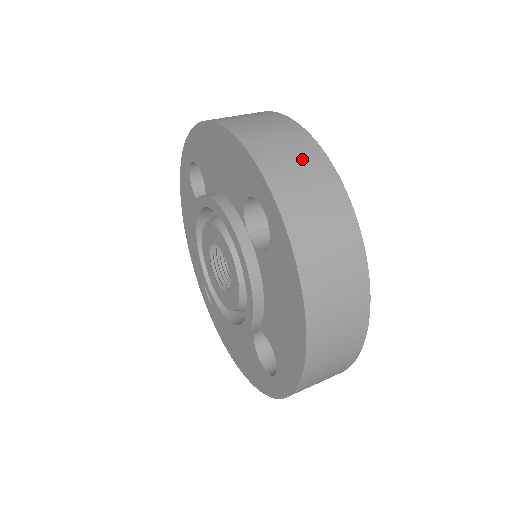
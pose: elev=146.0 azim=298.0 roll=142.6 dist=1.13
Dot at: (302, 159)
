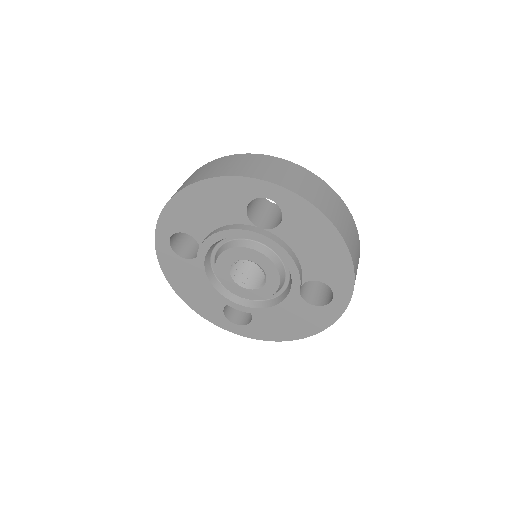
Dot at: (259, 163)
